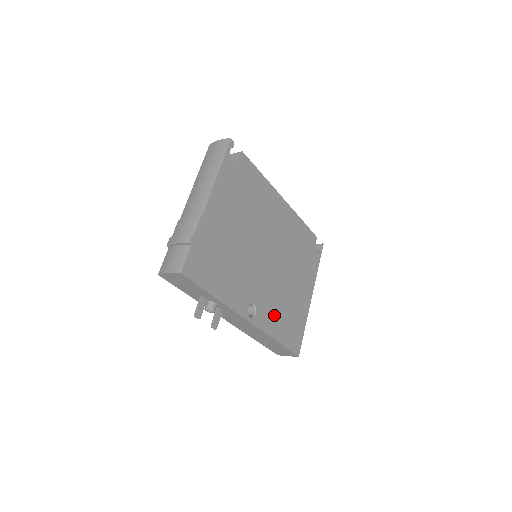
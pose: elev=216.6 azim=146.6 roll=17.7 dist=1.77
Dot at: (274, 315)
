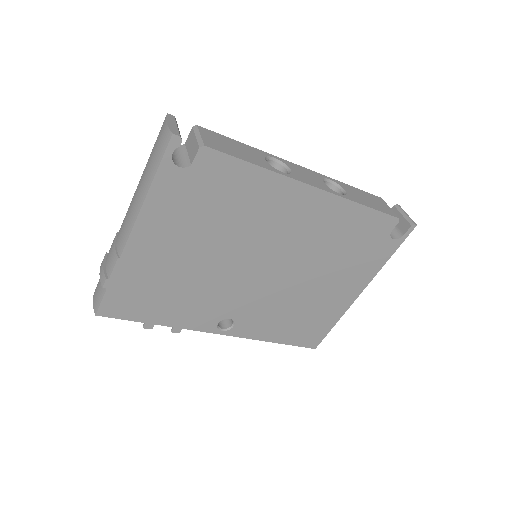
Dot at: (270, 322)
